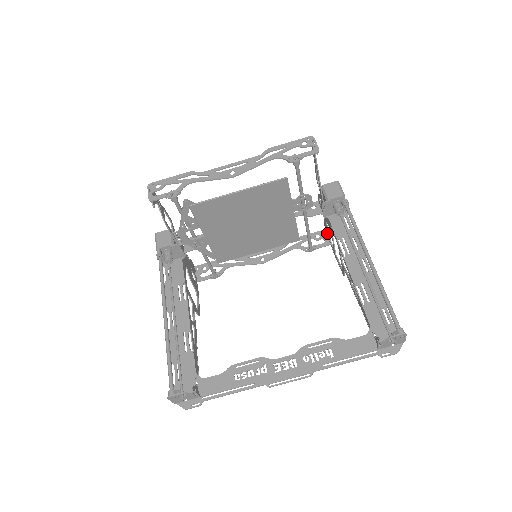
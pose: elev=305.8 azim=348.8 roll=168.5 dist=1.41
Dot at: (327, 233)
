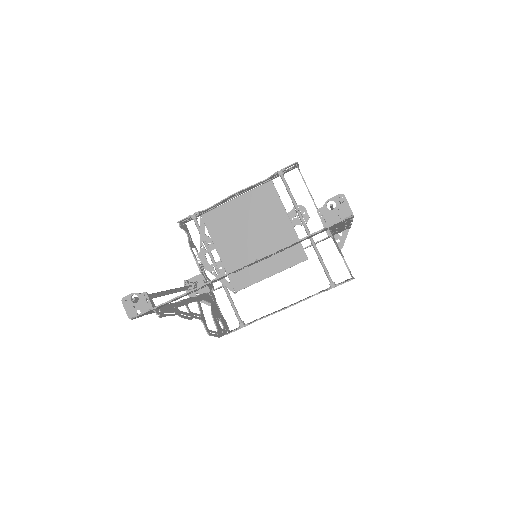
Dot at: occluded
